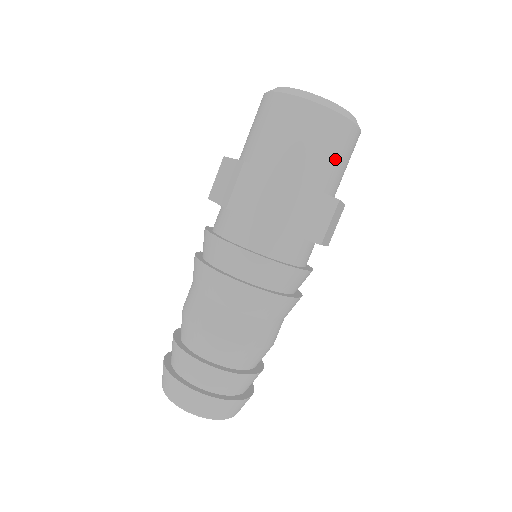
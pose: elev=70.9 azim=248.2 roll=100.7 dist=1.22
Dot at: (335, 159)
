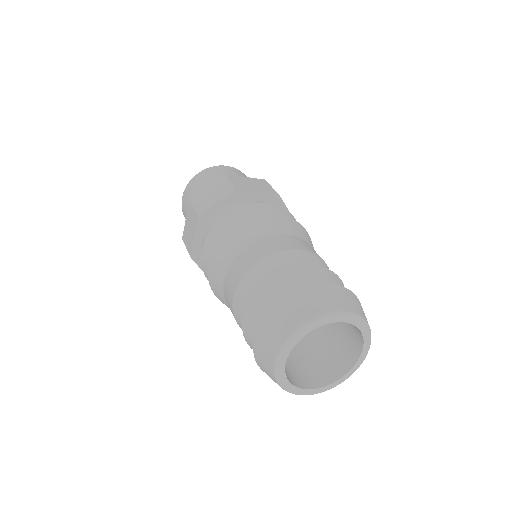
Dot at: occluded
